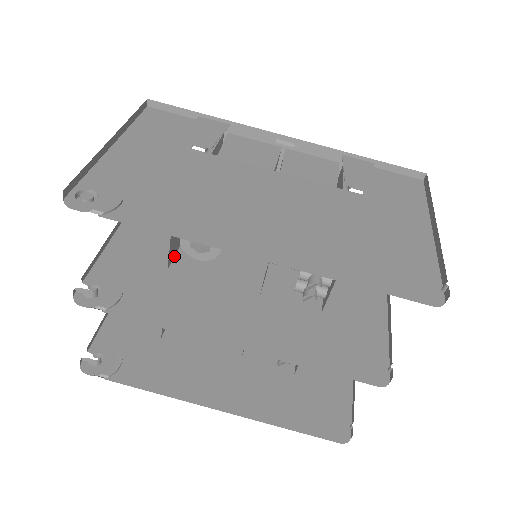
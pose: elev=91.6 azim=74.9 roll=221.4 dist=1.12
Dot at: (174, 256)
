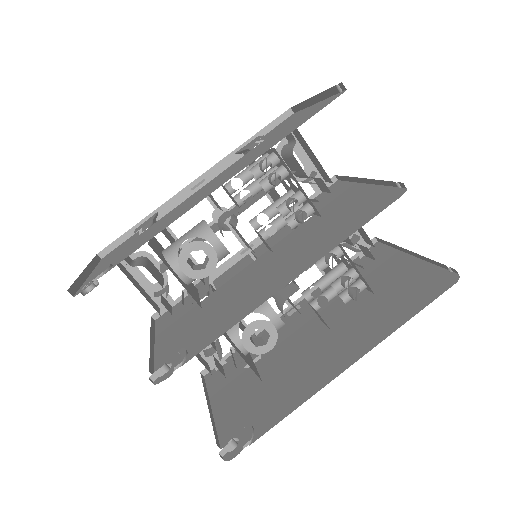
Dot at: (200, 303)
